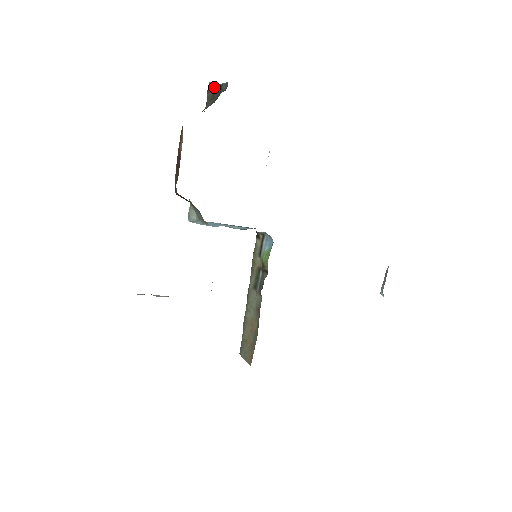
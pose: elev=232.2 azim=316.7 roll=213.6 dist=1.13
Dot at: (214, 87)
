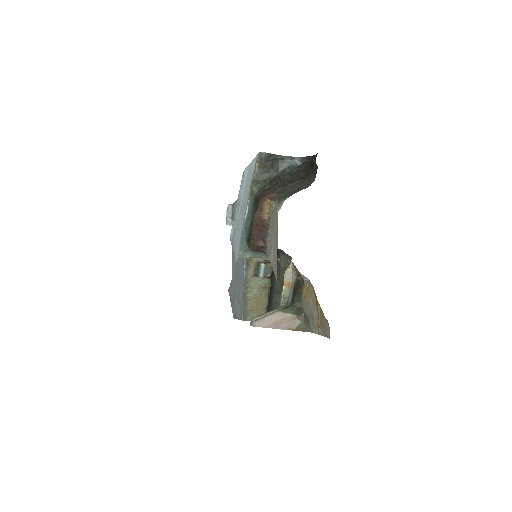
Dot at: (272, 157)
